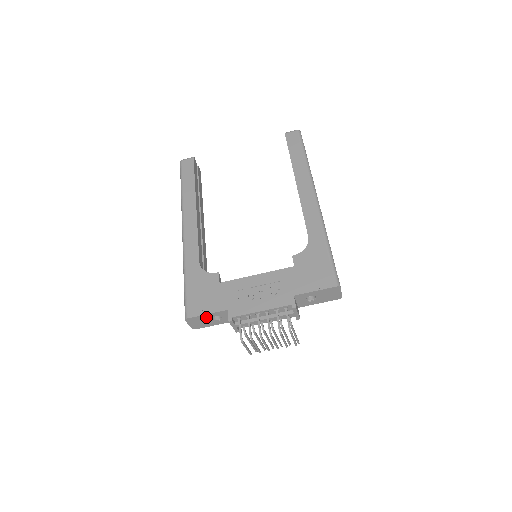
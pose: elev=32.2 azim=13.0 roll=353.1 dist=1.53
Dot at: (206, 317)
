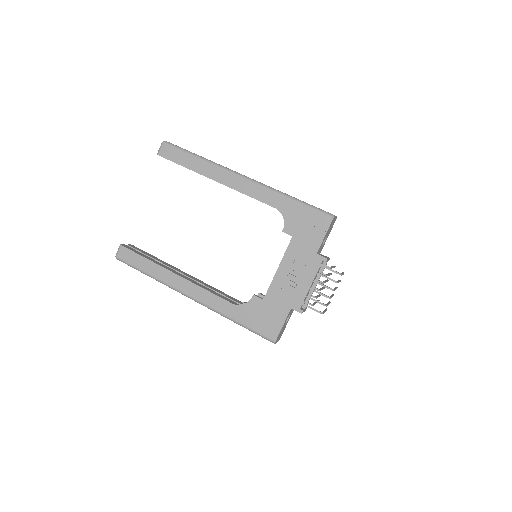
Dot at: (283, 327)
